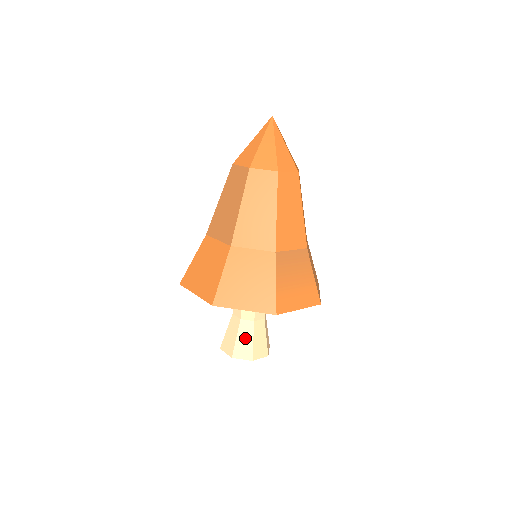
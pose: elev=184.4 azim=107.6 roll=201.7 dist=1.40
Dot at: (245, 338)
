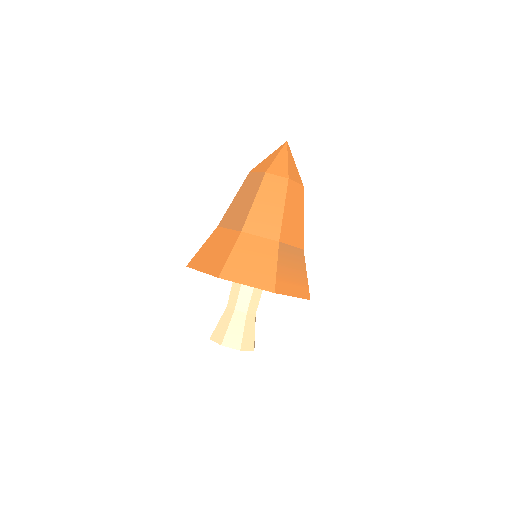
Dot at: (236, 328)
